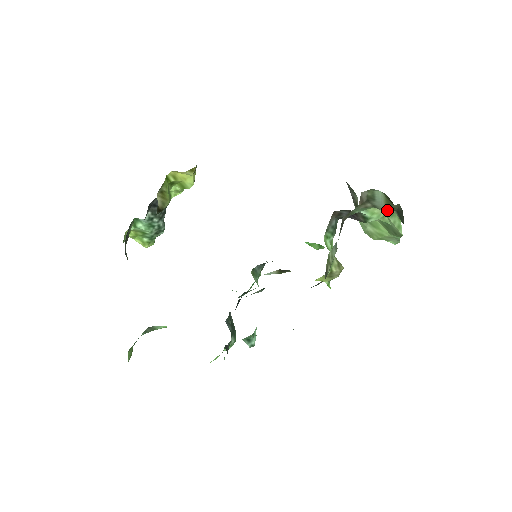
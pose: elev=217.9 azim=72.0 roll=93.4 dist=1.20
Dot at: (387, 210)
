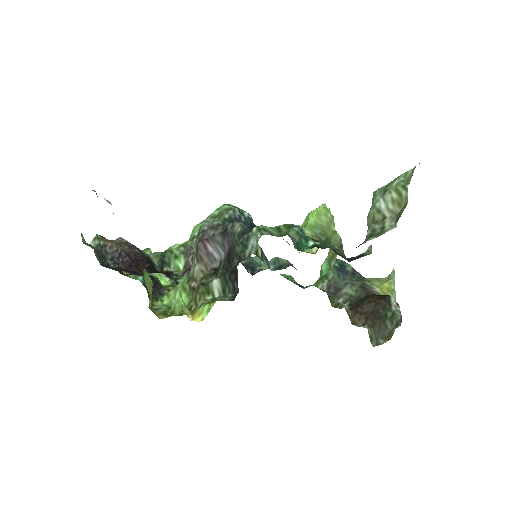
Dot at: occluded
